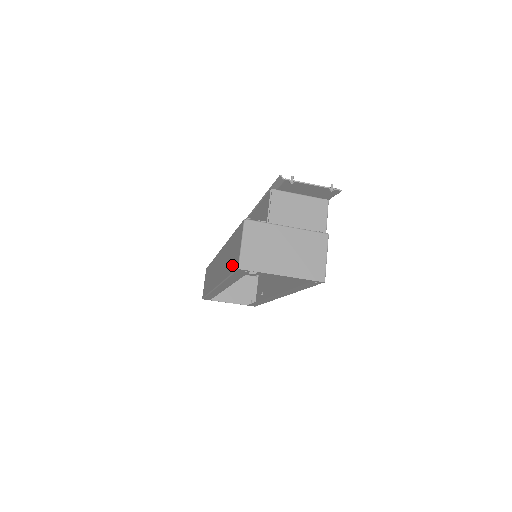
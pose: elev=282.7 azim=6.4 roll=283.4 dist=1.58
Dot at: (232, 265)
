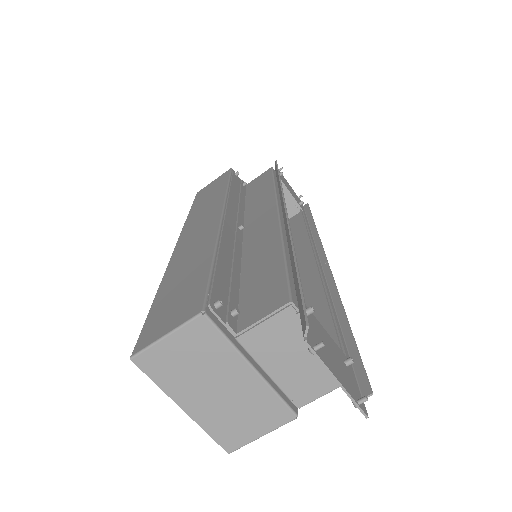
Dot at: (156, 313)
